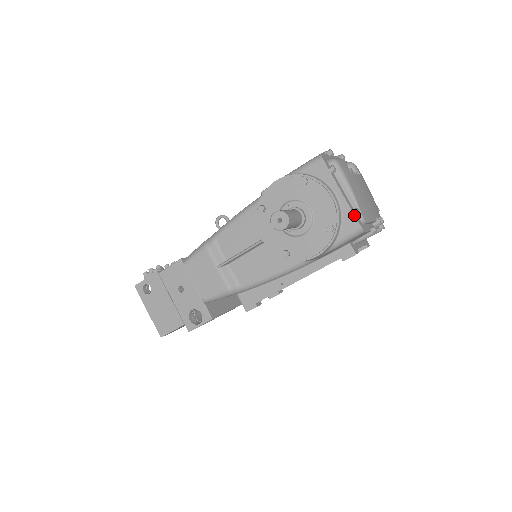
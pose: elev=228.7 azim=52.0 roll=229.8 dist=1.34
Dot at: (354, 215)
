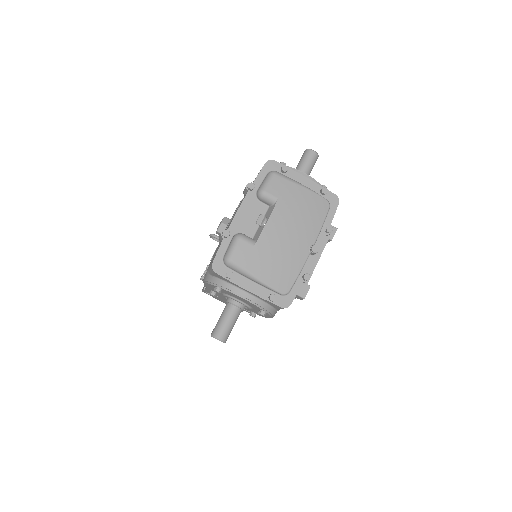
Dot at: (271, 303)
